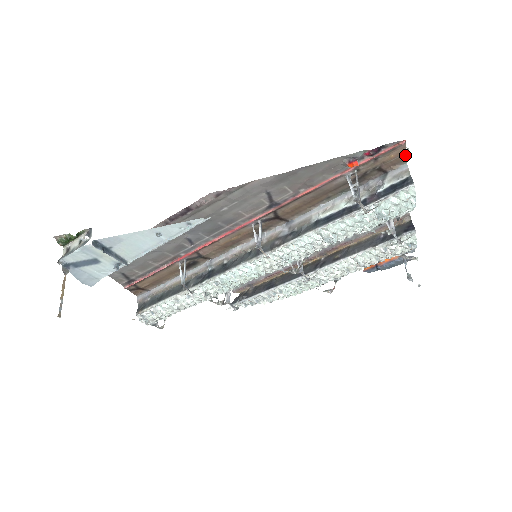
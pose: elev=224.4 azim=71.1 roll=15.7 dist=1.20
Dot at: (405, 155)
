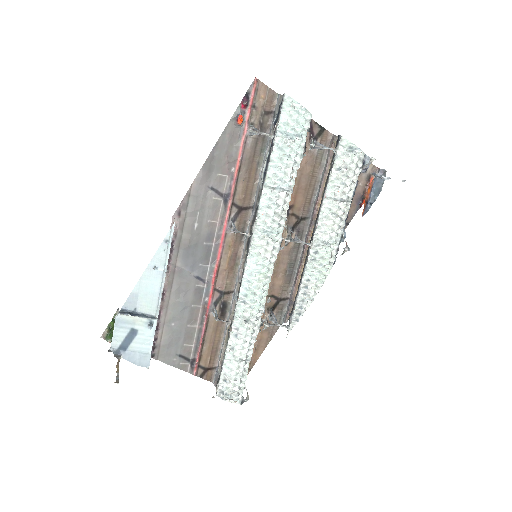
Dot at: (270, 89)
